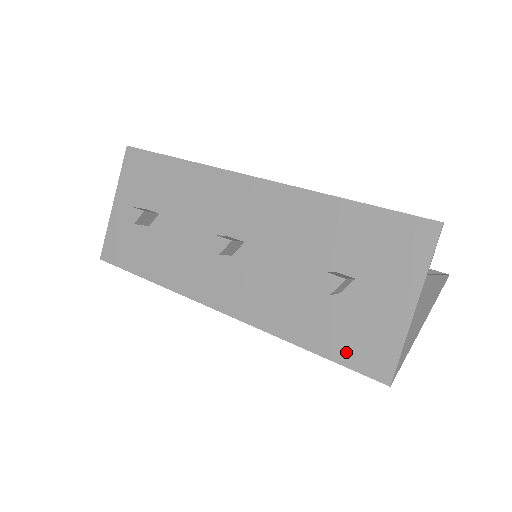
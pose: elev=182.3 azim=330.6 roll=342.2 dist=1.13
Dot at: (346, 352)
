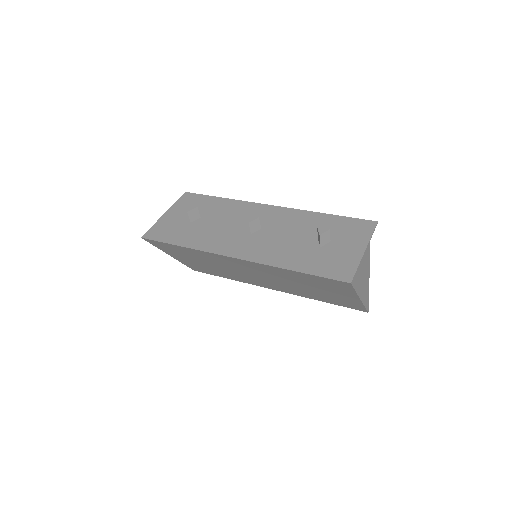
Dot at: (323, 271)
